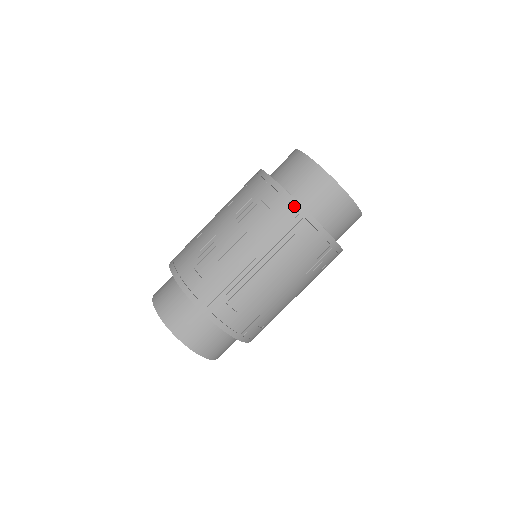
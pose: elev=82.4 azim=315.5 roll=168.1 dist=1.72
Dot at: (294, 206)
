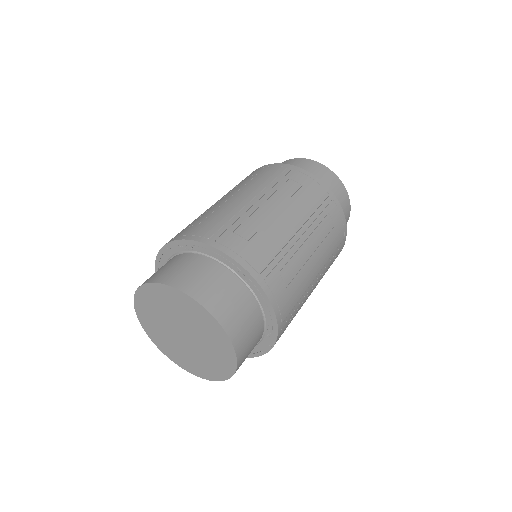
Dot at: (324, 187)
